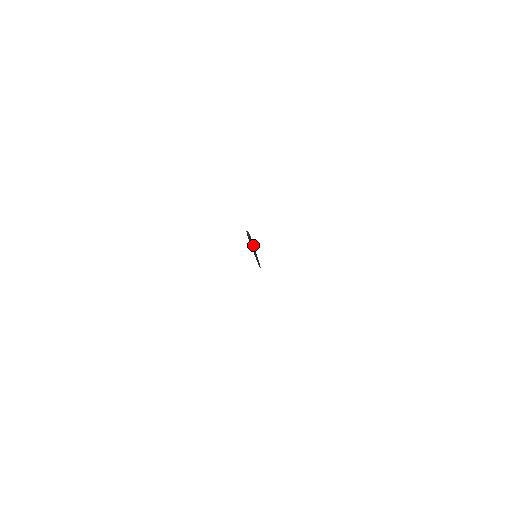
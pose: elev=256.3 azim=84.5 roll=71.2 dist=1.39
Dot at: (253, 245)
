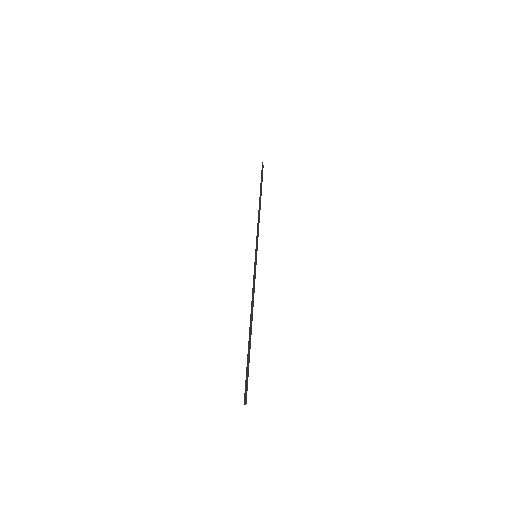
Dot at: (250, 347)
